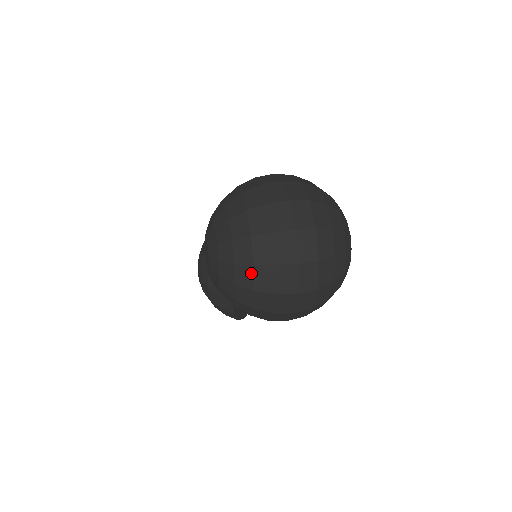
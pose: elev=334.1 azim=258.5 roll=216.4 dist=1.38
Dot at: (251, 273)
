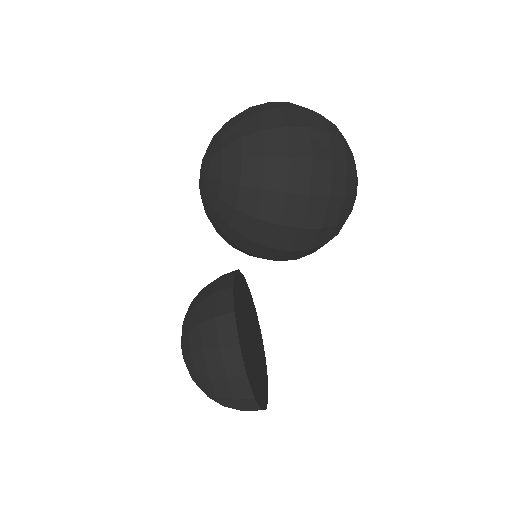
Dot at: (256, 119)
